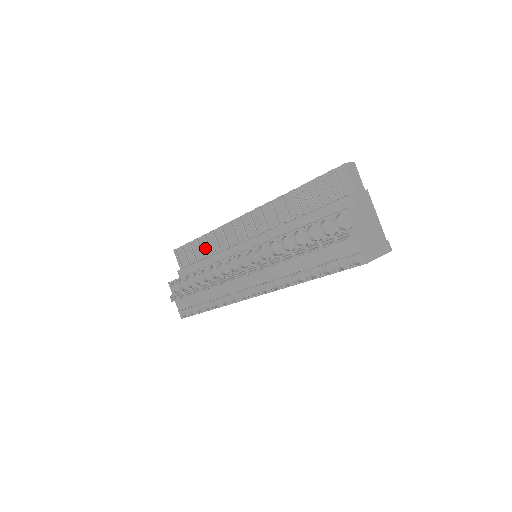
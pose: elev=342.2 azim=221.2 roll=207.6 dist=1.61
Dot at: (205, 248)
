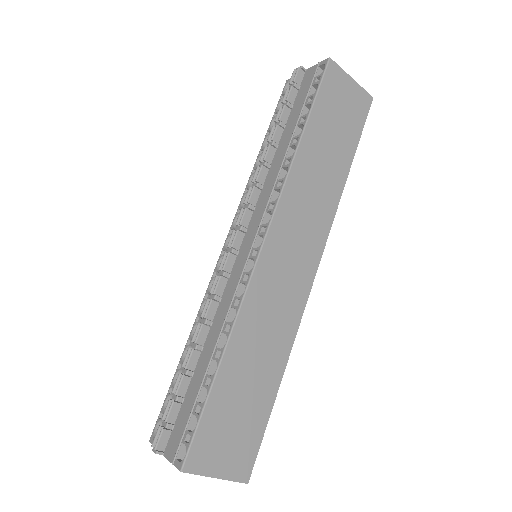
Dot at: occluded
